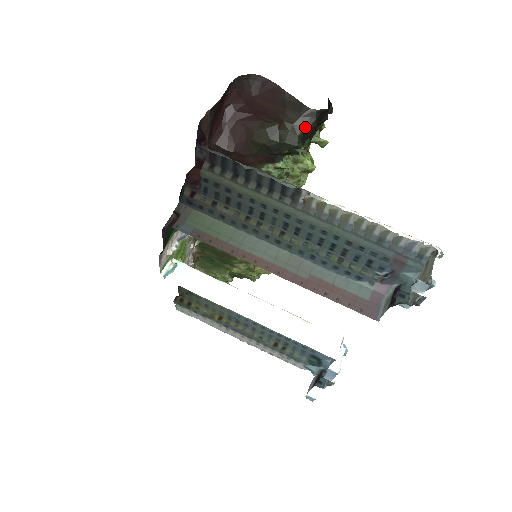
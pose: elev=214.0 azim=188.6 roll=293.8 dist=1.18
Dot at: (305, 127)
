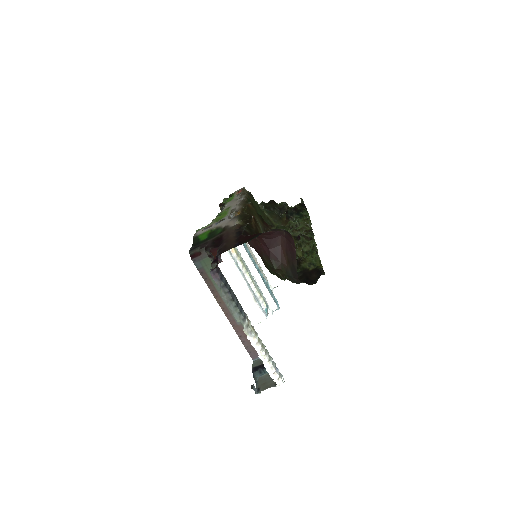
Dot at: (290, 280)
